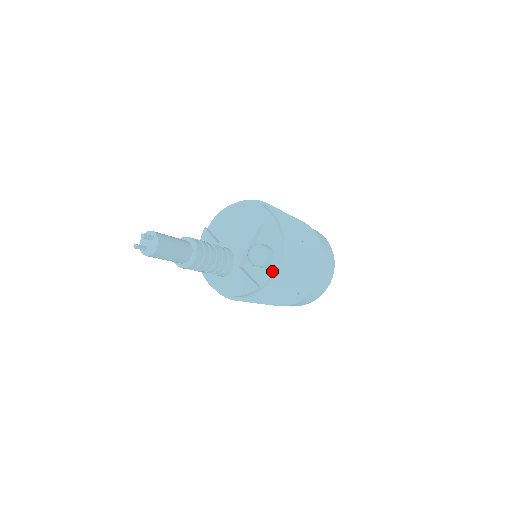
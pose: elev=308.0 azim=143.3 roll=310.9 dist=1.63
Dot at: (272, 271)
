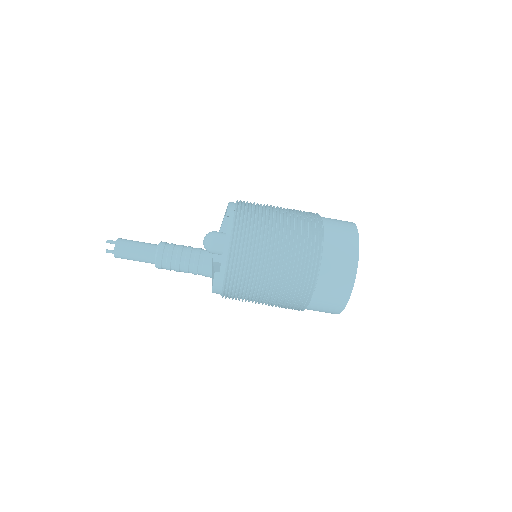
Dot at: occluded
